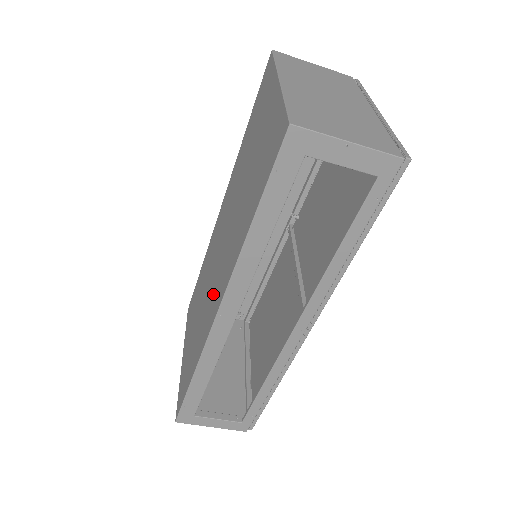
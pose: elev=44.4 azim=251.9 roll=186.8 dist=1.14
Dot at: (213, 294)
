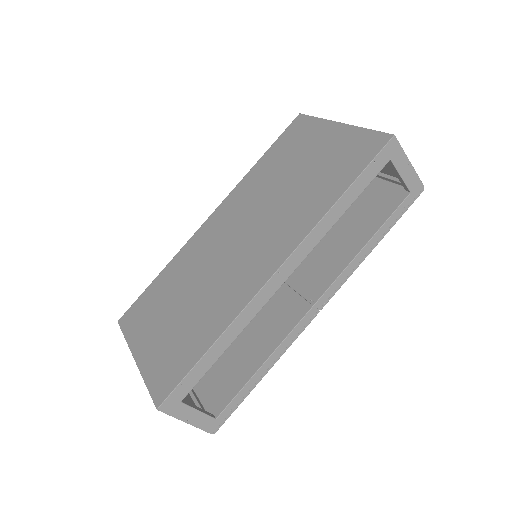
Dot at: (247, 266)
